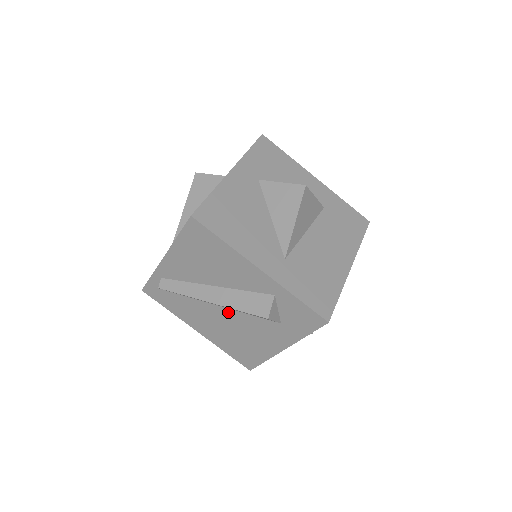
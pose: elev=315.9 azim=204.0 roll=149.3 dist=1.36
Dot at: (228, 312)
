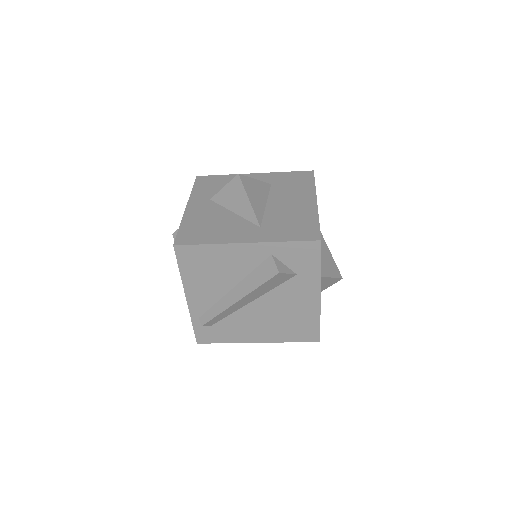
Dot at: (260, 302)
